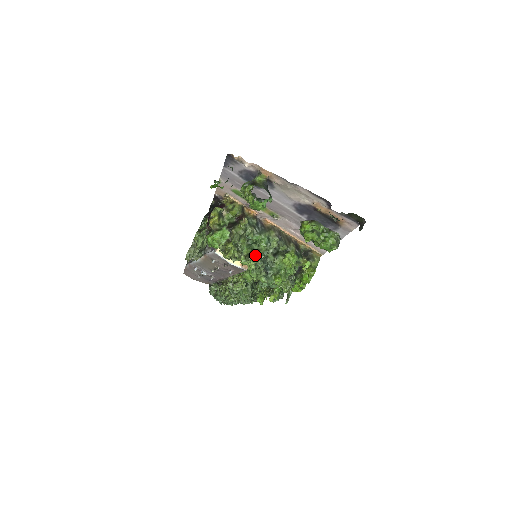
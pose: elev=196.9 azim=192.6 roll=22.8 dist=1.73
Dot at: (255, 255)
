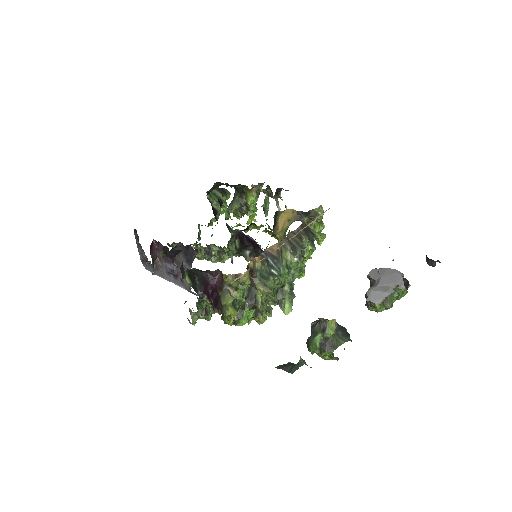
Dot at: (286, 298)
